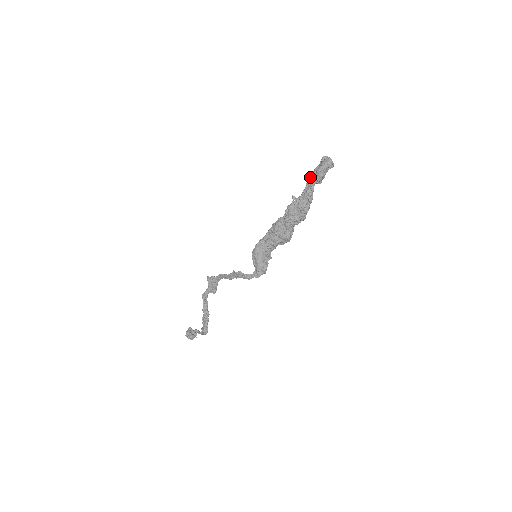
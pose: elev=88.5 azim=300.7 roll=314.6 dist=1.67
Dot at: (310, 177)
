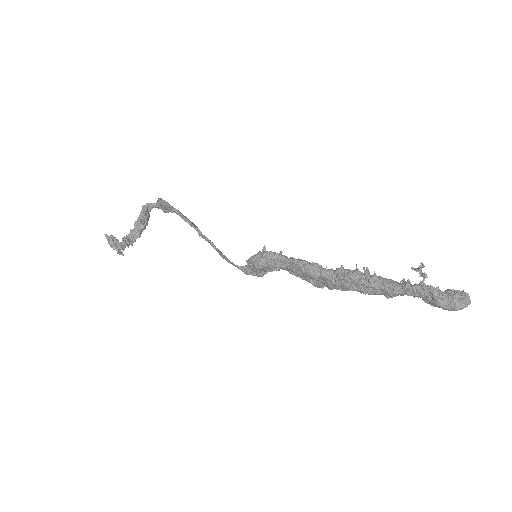
Dot at: (416, 289)
